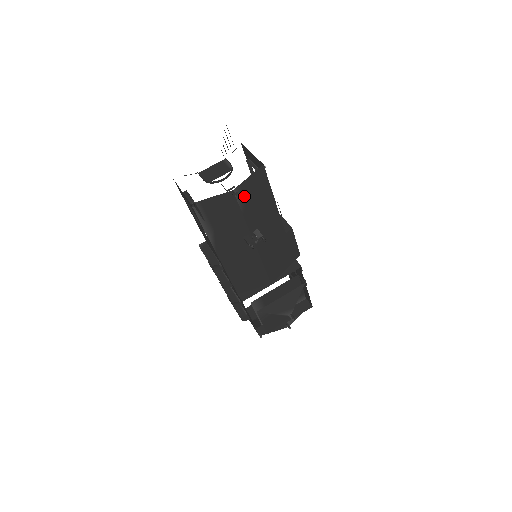
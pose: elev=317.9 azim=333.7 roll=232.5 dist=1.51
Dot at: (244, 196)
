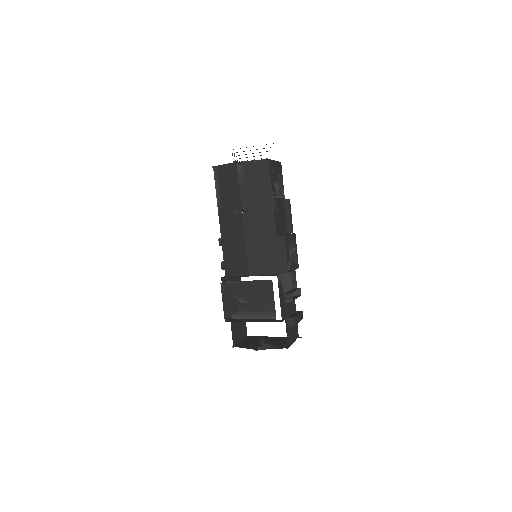
Dot at: (245, 173)
